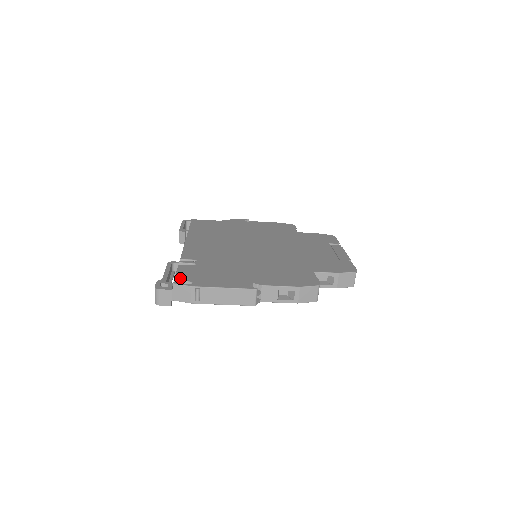
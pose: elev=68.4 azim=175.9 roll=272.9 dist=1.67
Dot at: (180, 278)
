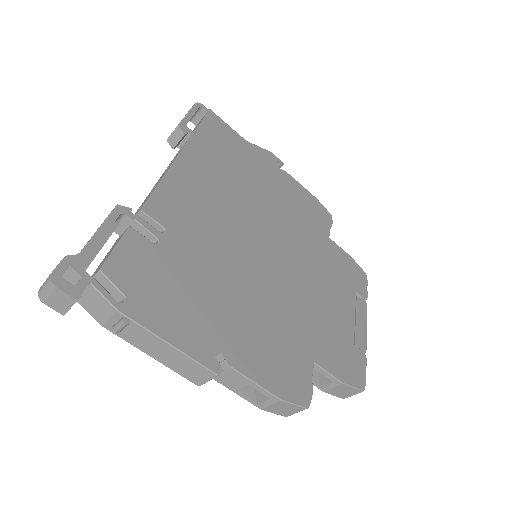
Dot at: (111, 272)
